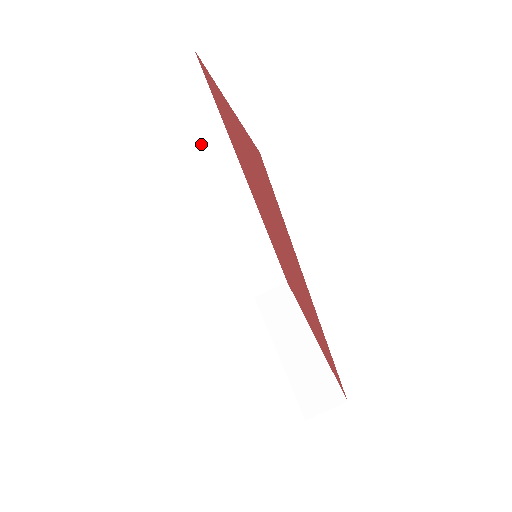
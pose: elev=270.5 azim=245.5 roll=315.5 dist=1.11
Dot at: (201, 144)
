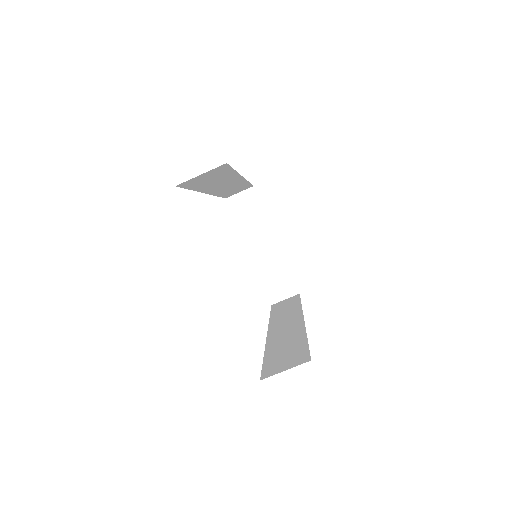
Dot at: (213, 182)
